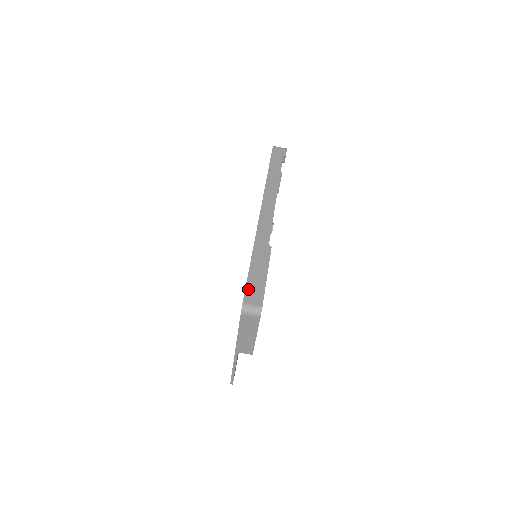
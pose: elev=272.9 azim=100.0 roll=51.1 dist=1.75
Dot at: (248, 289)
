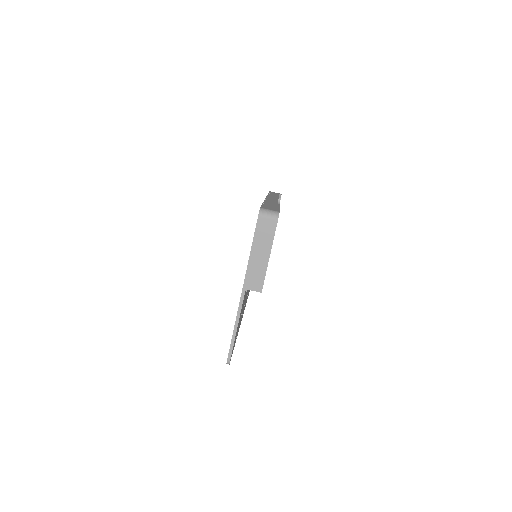
Dot at: (264, 206)
